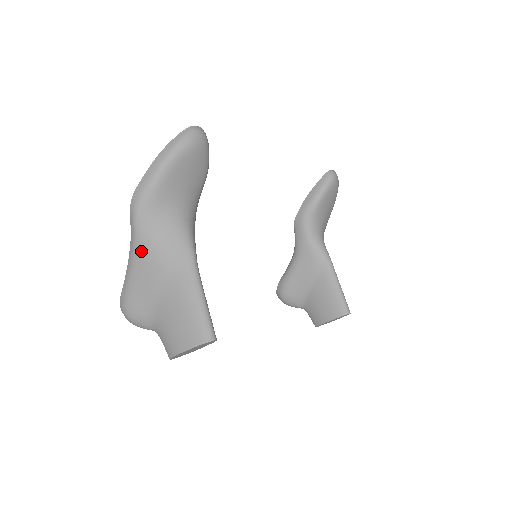
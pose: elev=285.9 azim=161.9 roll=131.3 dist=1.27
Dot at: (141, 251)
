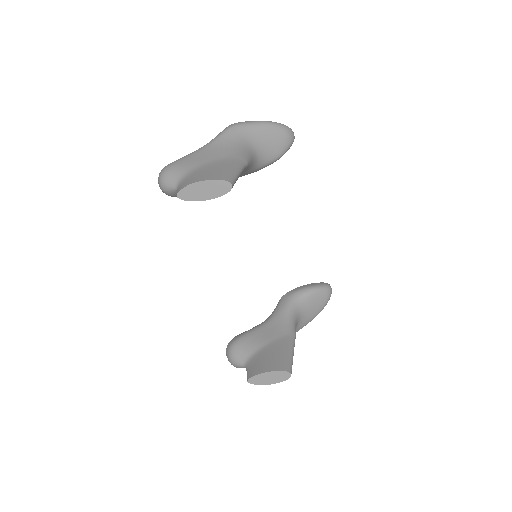
Dot at: (214, 144)
